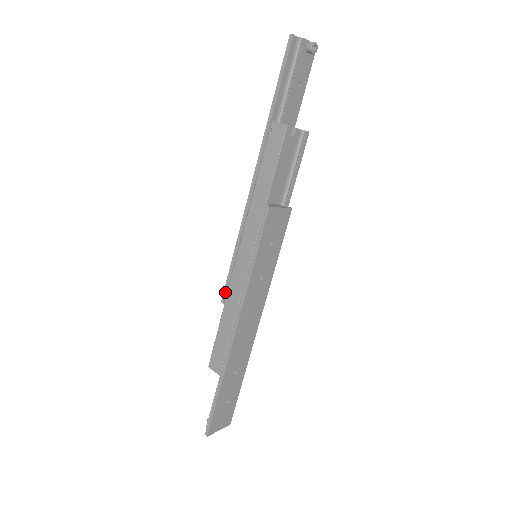
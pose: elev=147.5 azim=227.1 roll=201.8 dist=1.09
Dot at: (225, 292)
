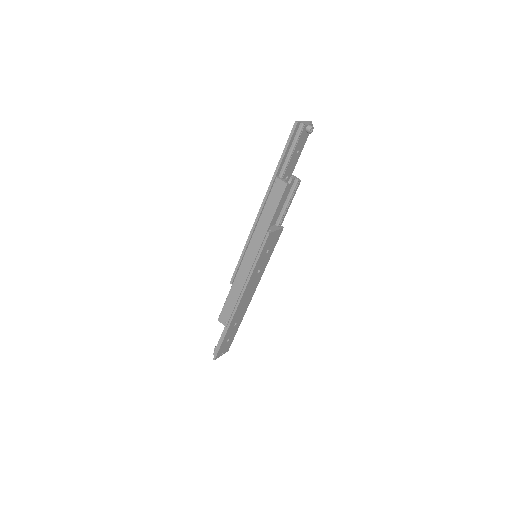
Dot at: (233, 278)
